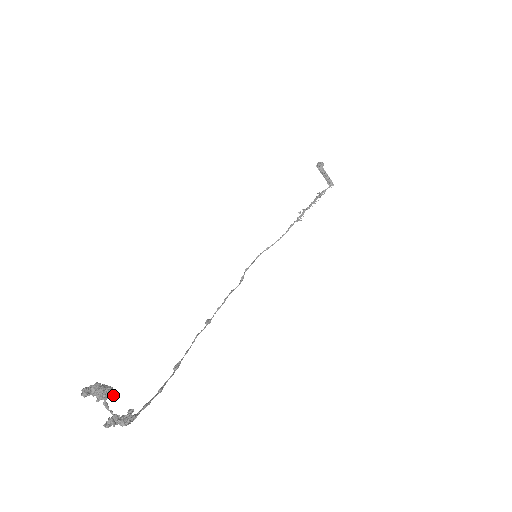
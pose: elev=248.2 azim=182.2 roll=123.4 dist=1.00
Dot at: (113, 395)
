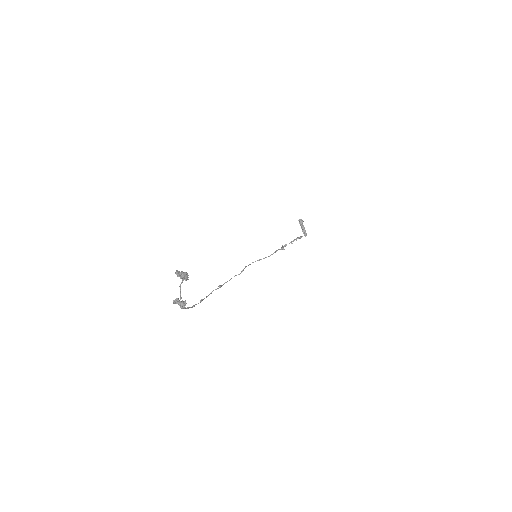
Dot at: occluded
